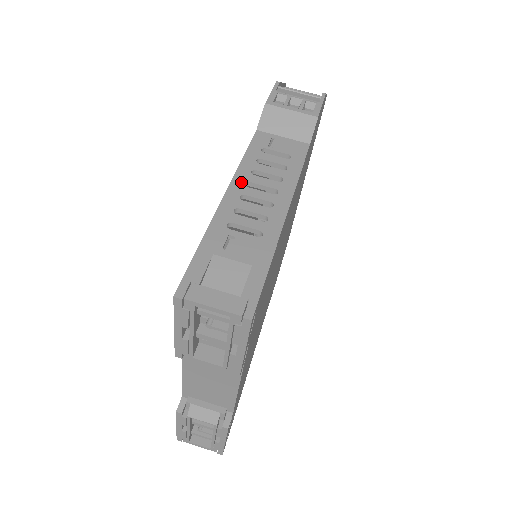
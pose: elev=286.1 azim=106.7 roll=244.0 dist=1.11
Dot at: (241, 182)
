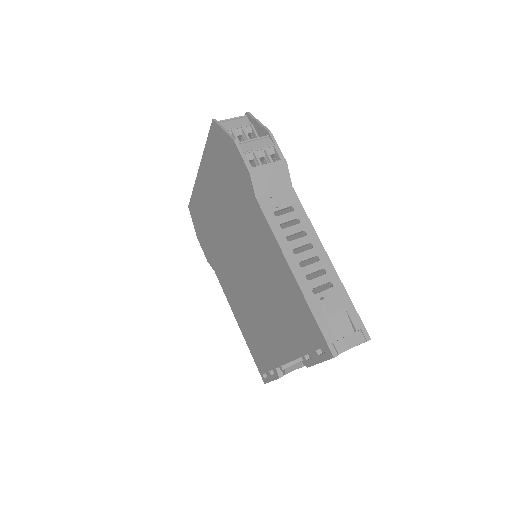
Dot at: (290, 253)
